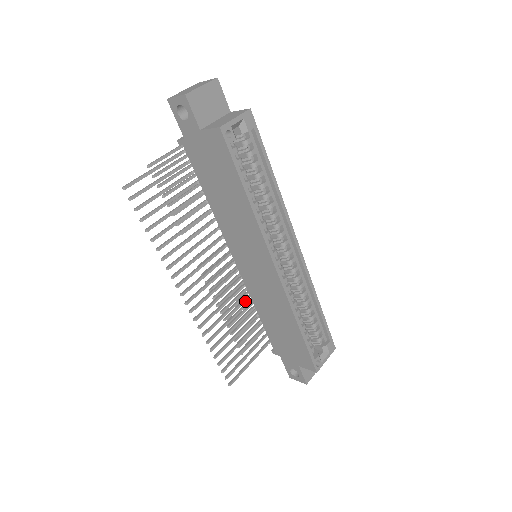
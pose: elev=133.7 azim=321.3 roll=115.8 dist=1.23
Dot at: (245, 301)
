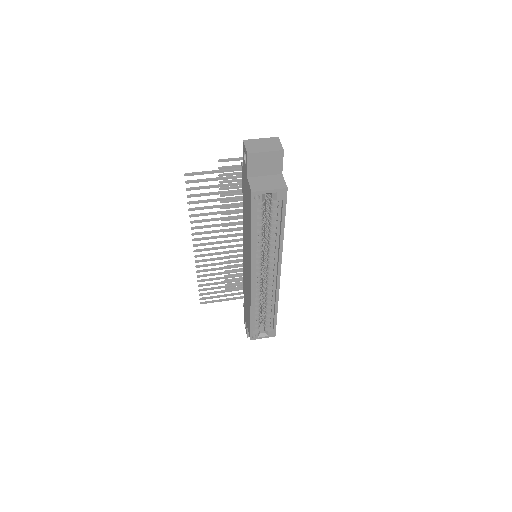
Dot at: occluded
